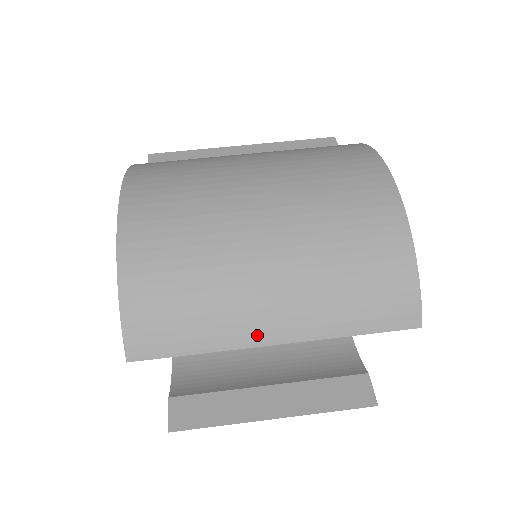
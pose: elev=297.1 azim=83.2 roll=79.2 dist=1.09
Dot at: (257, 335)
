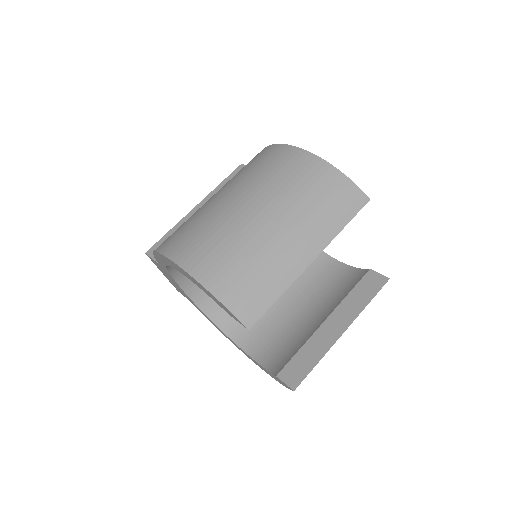
Dot at: (300, 264)
